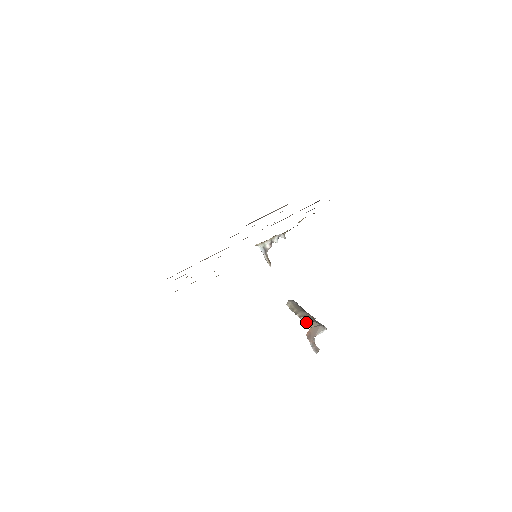
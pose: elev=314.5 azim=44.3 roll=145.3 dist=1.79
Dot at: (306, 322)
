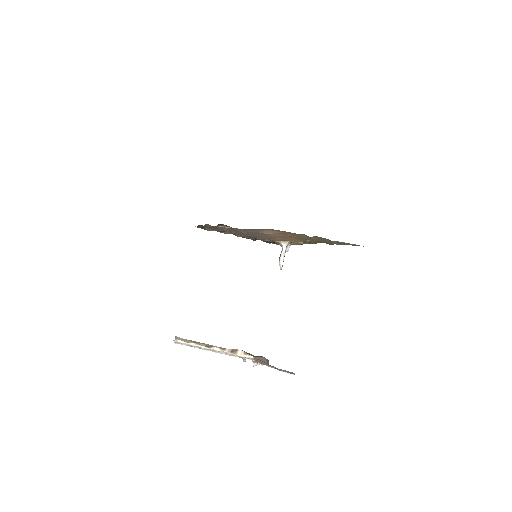
Dot at: (242, 352)
